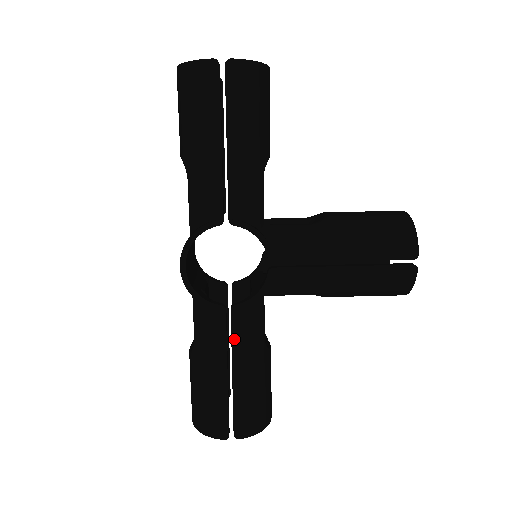
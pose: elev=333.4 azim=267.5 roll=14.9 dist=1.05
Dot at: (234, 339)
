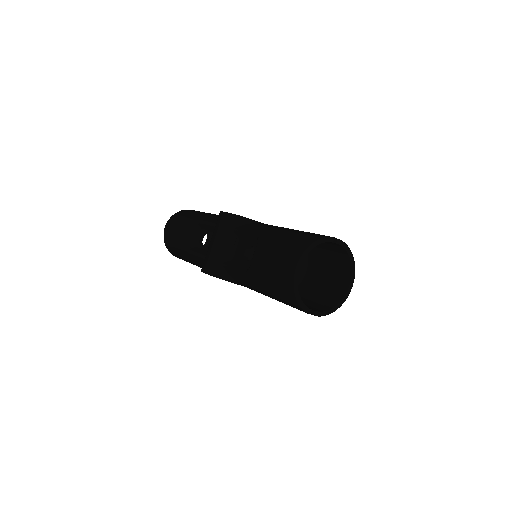
Dot at: occluded
